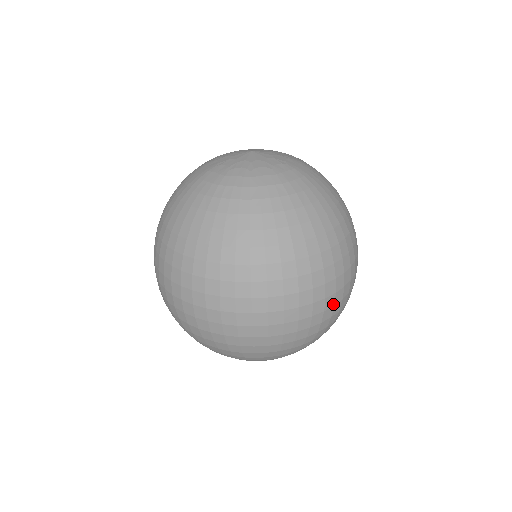
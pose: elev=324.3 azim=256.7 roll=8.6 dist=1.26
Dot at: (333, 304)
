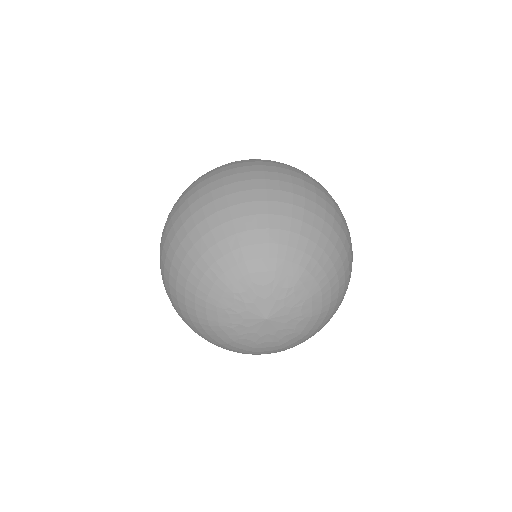
Dot at: occluded
